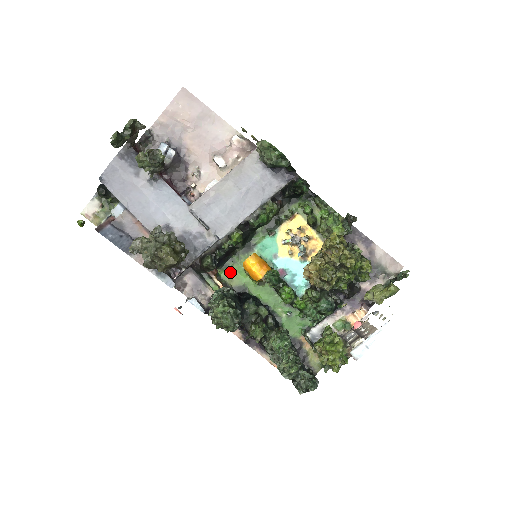
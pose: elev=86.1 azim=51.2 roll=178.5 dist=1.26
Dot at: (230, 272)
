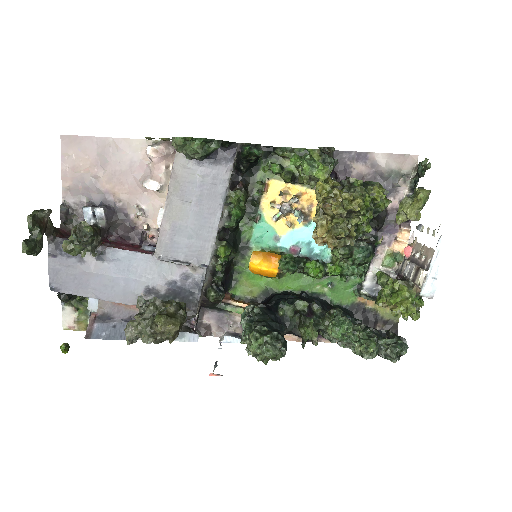
Dot at: (243, 285)
